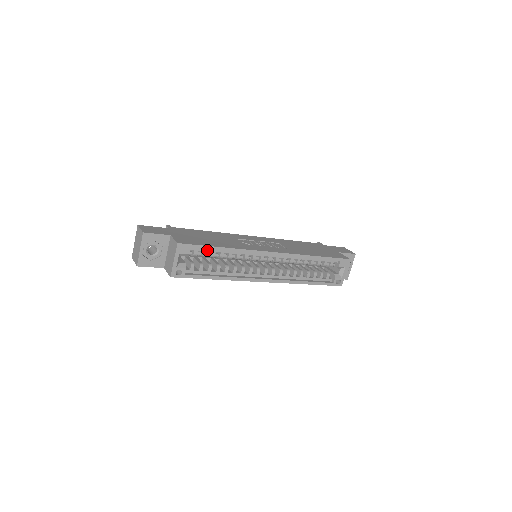
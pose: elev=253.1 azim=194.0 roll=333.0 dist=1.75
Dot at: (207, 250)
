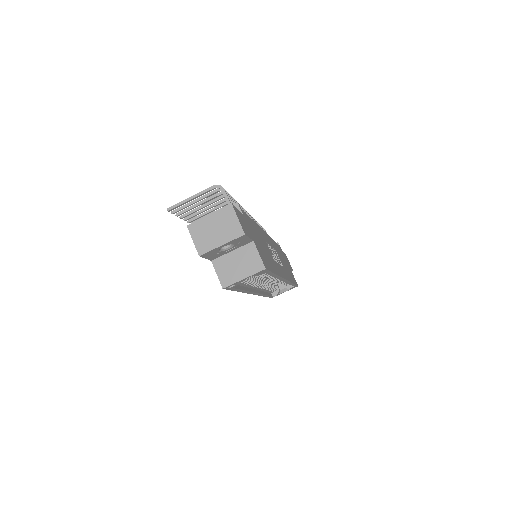
Dot at: occluded
